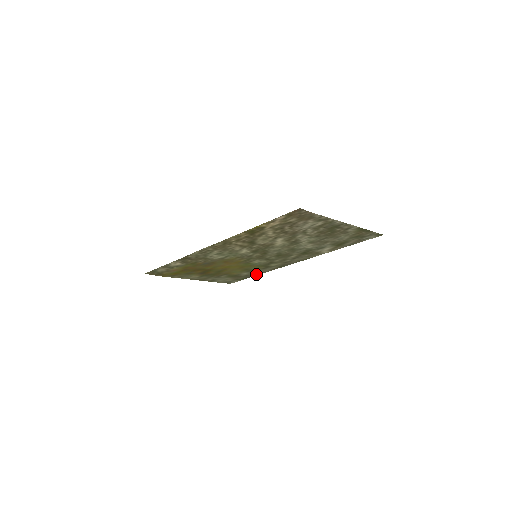
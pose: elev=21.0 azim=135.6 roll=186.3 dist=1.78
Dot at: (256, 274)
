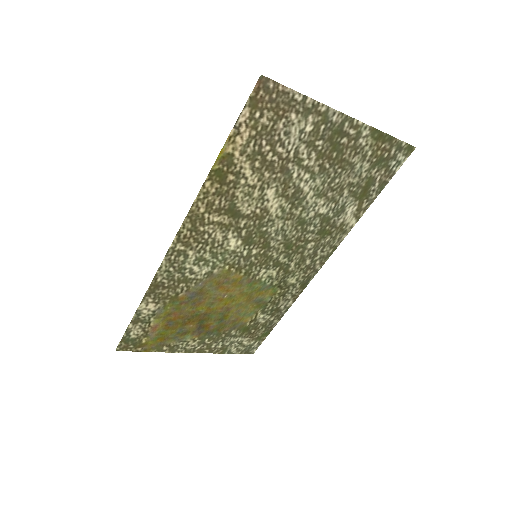
Dot at: (278, 316)
